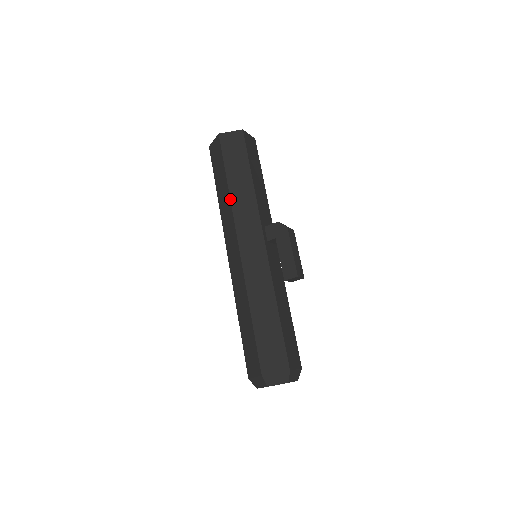
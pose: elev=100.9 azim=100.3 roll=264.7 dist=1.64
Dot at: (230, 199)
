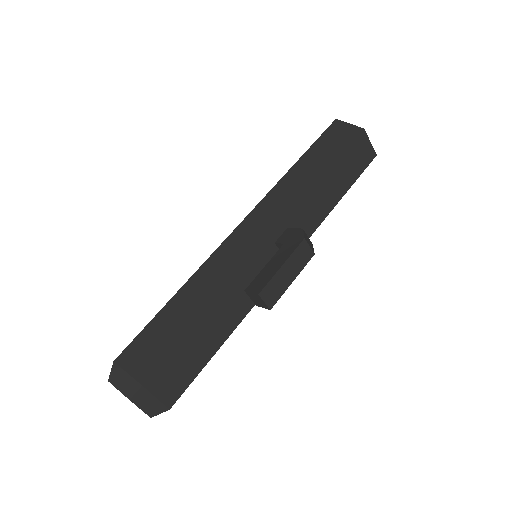
Dot at: (282, 177)
